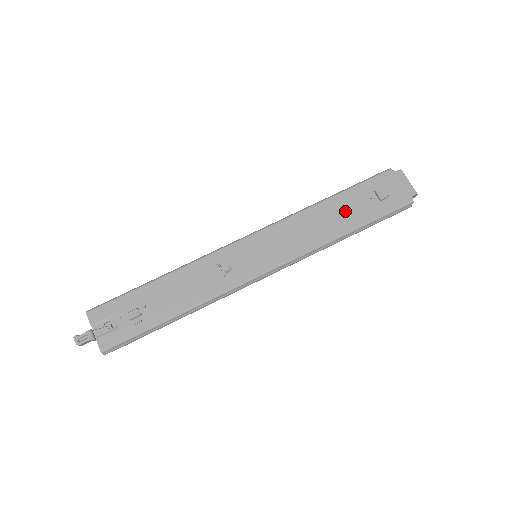
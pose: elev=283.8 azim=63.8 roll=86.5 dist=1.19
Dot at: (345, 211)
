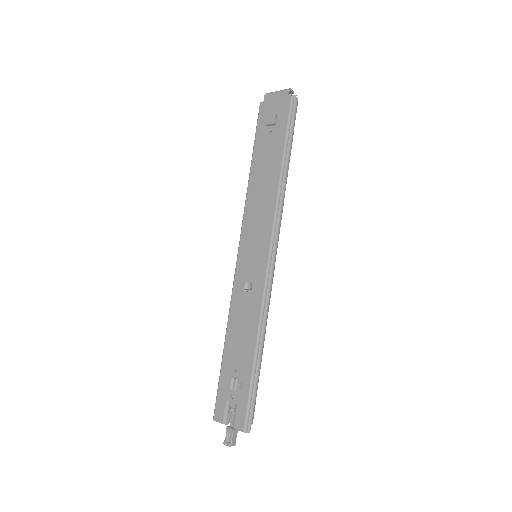
Dot at: (266, 160)
